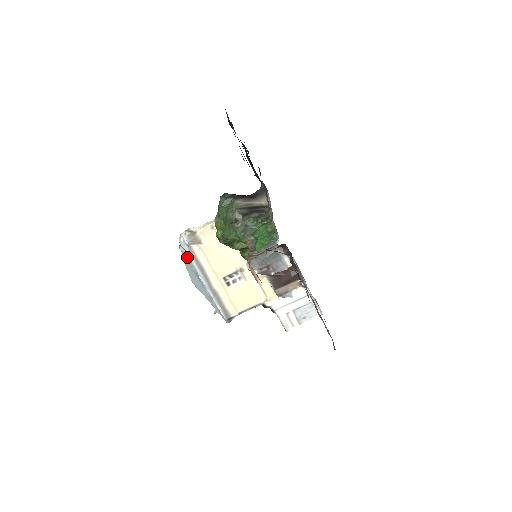
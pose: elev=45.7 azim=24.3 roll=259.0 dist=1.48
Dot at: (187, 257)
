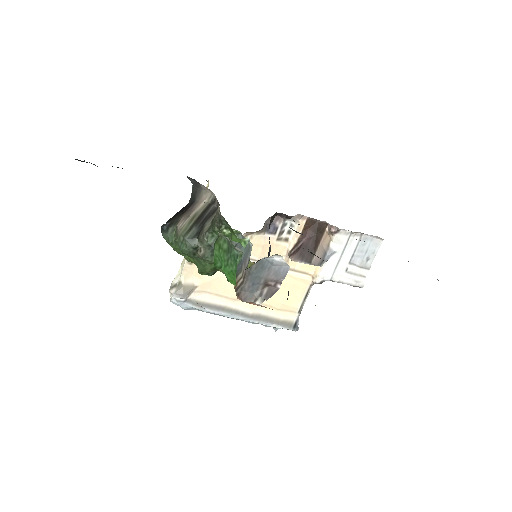
Dot at: occluded
